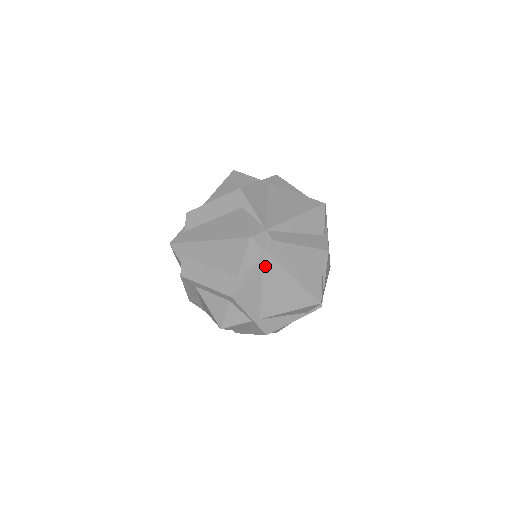
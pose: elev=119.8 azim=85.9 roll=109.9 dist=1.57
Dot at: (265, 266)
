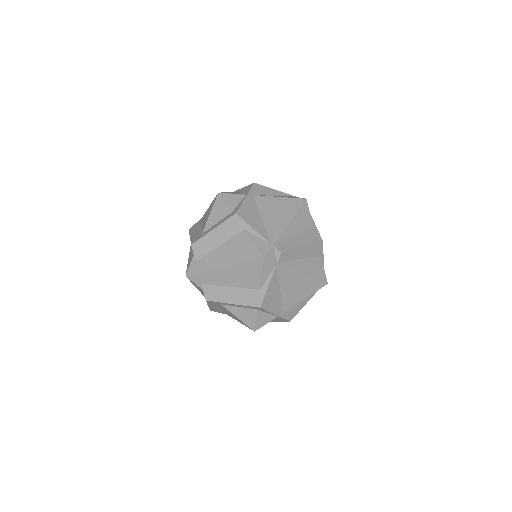
Dot at: (280, 274)
